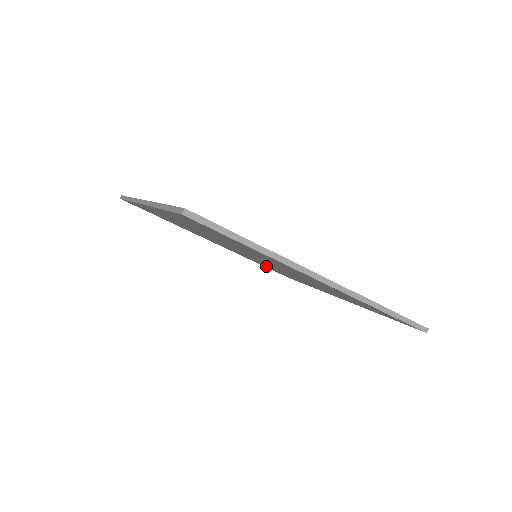
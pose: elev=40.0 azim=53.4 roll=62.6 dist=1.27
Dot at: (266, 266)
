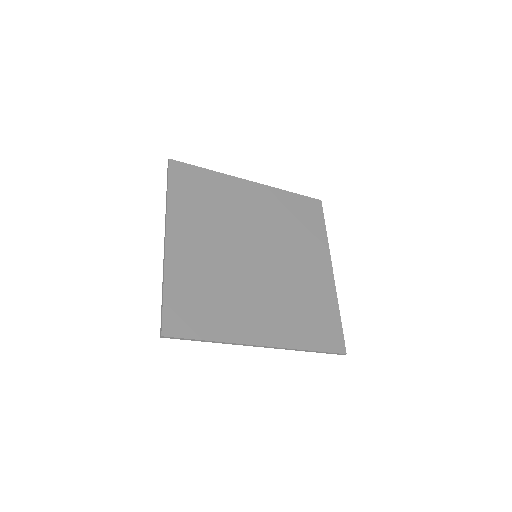
Dot at: (290, 211)
